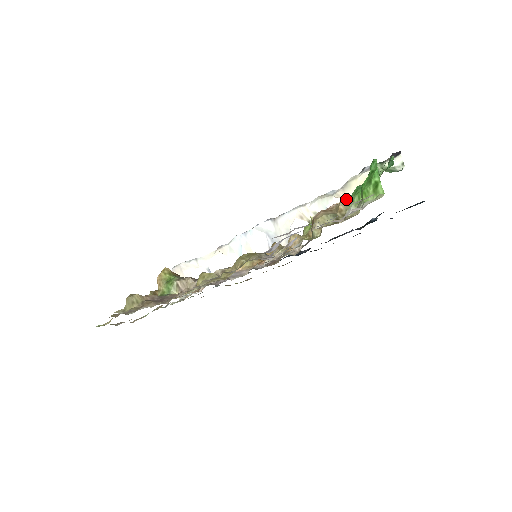
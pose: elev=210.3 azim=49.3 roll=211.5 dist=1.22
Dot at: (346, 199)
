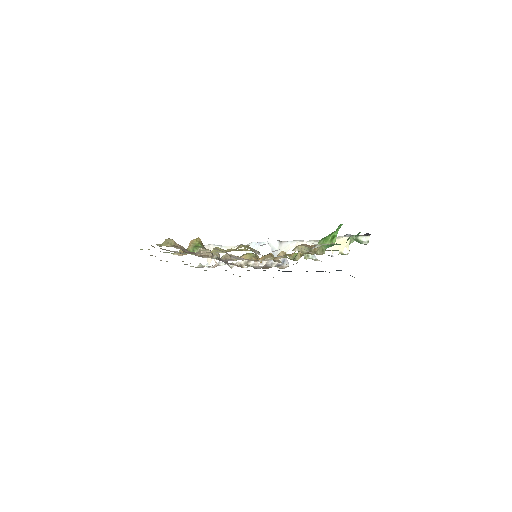
Dot at: occluded
